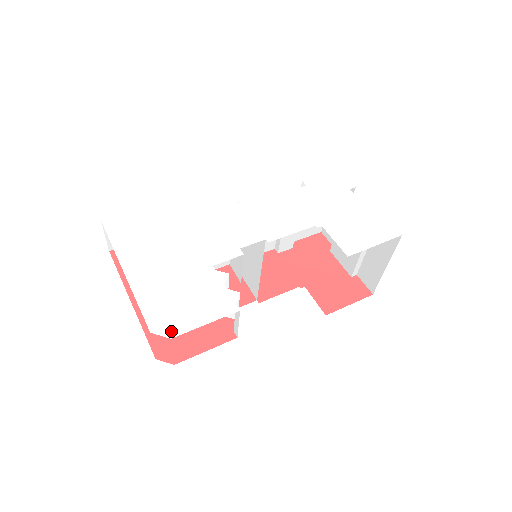
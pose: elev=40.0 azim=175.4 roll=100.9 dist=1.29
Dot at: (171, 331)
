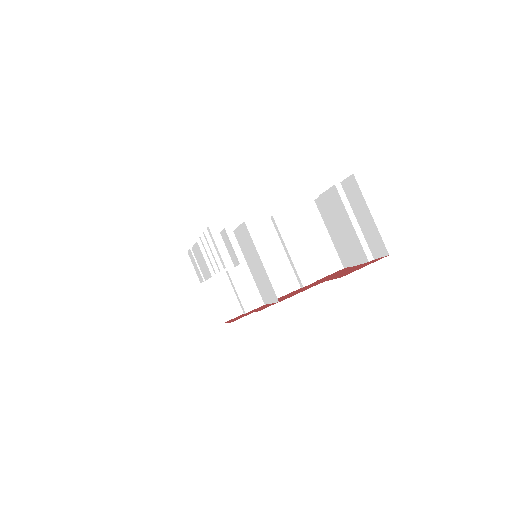
Dot at: occluded
